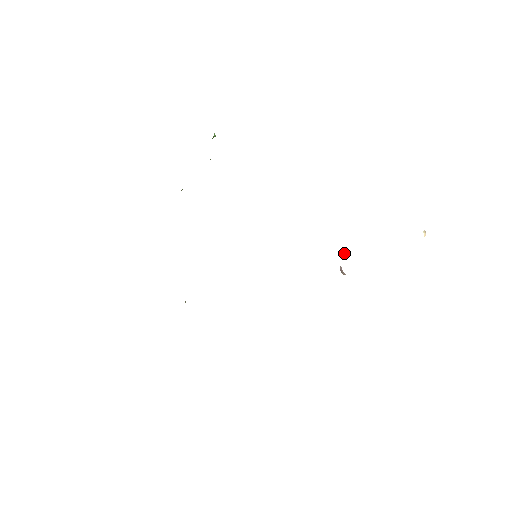
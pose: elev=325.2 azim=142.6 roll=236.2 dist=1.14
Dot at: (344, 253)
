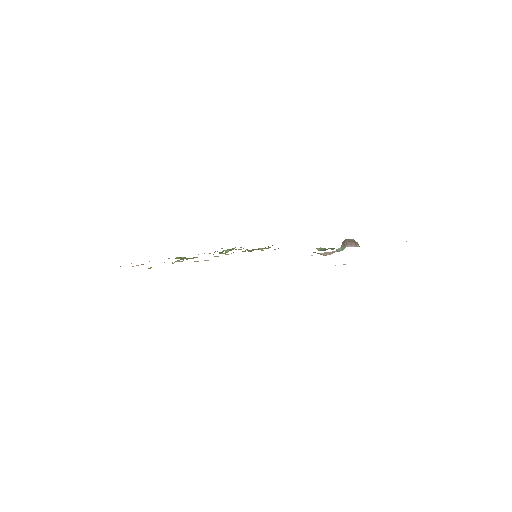
Dot at: (344, 246)
